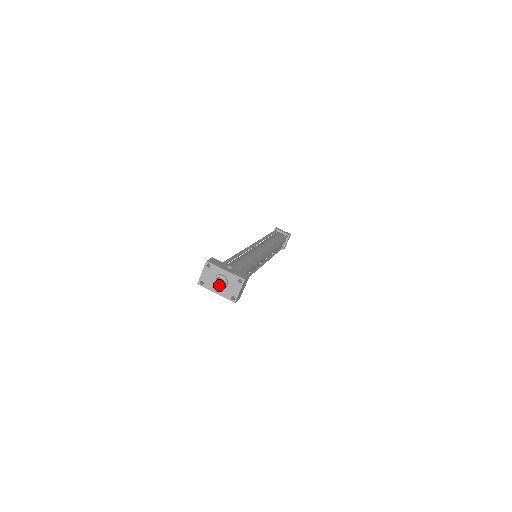
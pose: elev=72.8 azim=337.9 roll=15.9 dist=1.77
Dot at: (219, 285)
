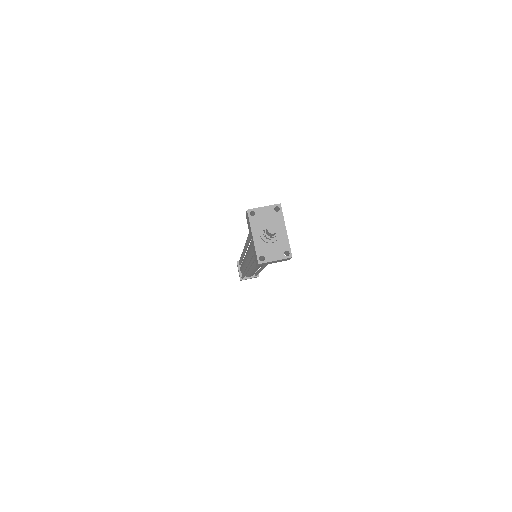
Dot at: (275, 233)
